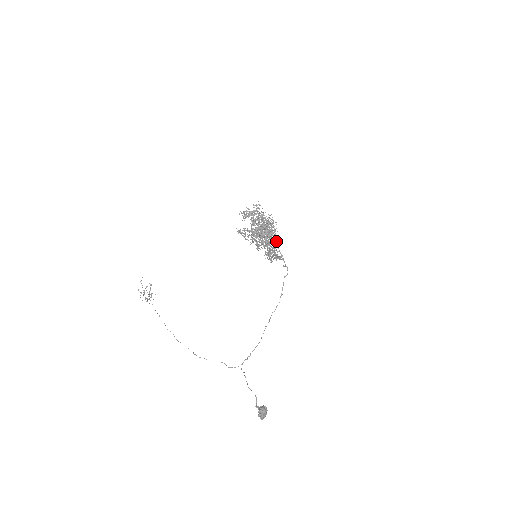
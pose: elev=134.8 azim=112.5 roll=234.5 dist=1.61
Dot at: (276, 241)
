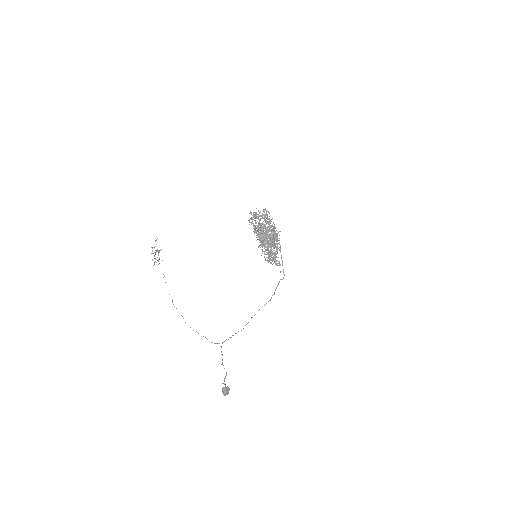
Dot at: (280, 246)
